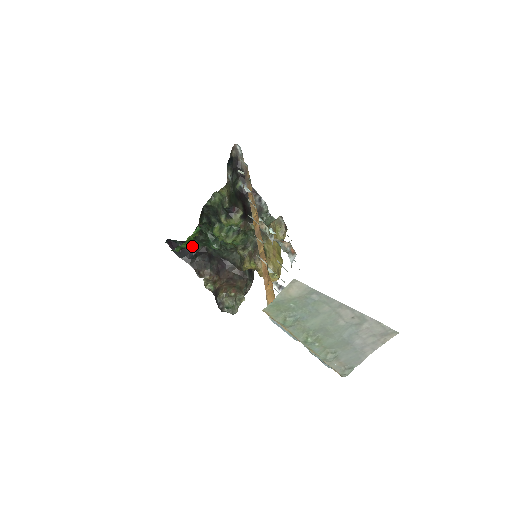
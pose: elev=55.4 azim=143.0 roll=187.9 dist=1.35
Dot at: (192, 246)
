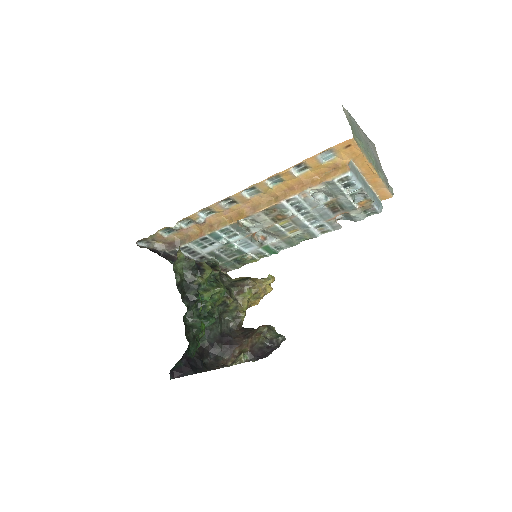
Dot at: occluded
